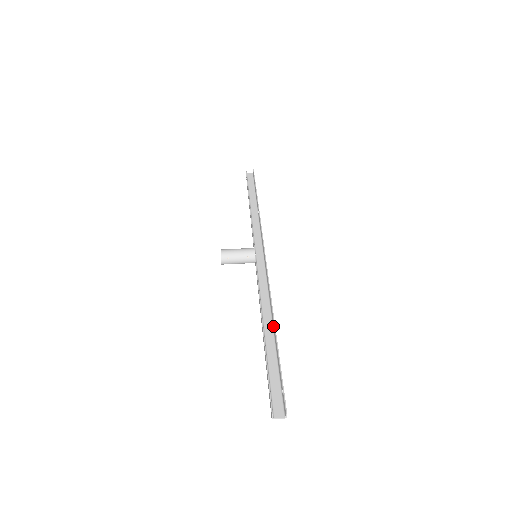
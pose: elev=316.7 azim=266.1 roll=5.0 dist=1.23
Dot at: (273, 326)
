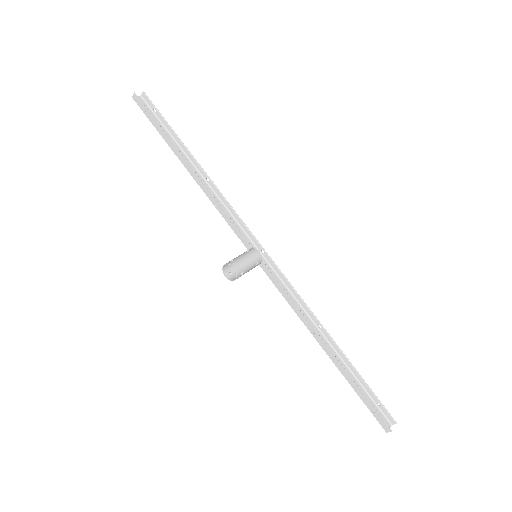
Dot at: (330, 342)
